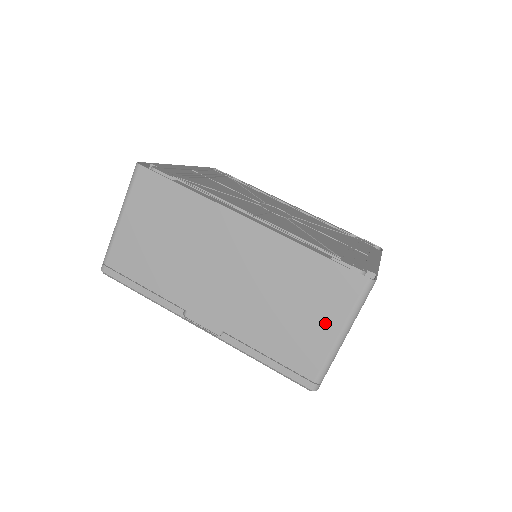
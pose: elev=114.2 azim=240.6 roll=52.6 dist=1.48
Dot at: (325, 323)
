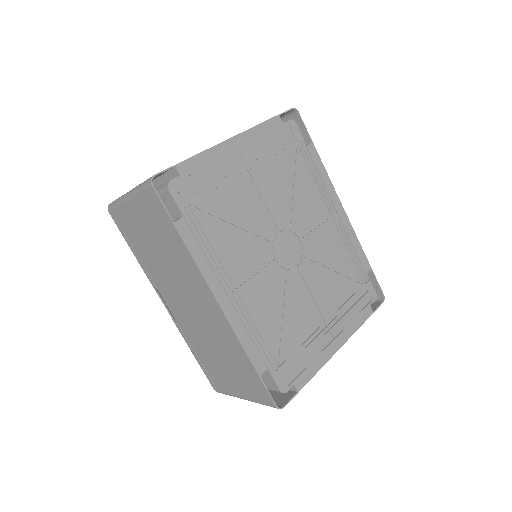
Dot at: (238, 387)
